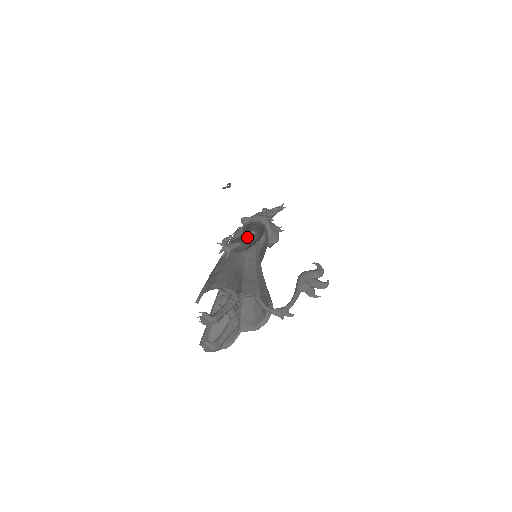
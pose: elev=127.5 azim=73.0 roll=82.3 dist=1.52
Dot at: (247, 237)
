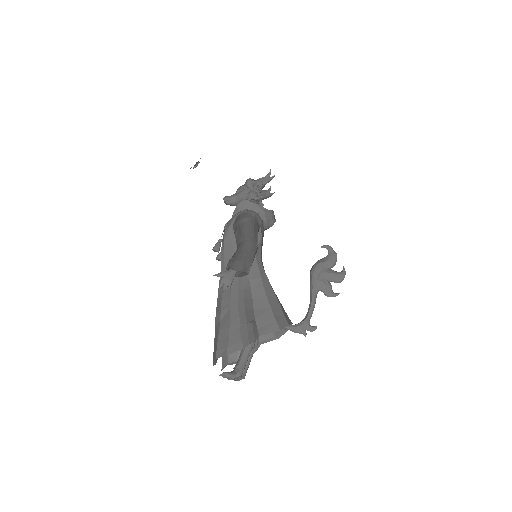
Dot at: (245, 257)
